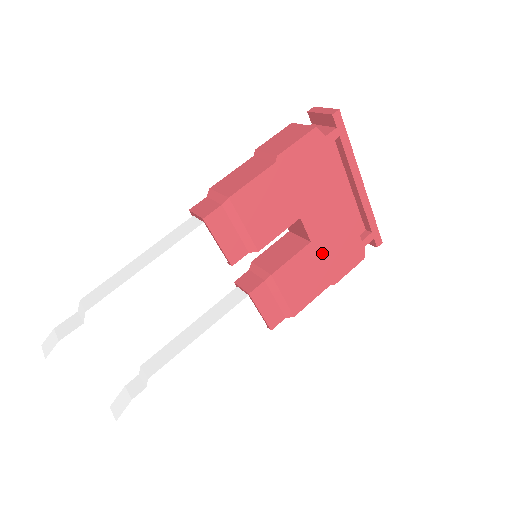
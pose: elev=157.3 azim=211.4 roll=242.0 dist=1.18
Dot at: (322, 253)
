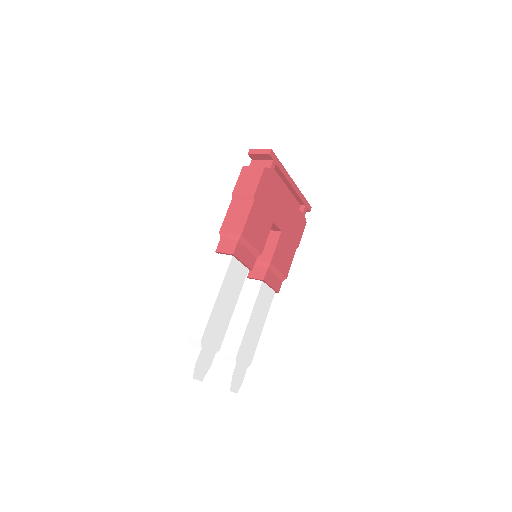
Dot at: (288, 234)
